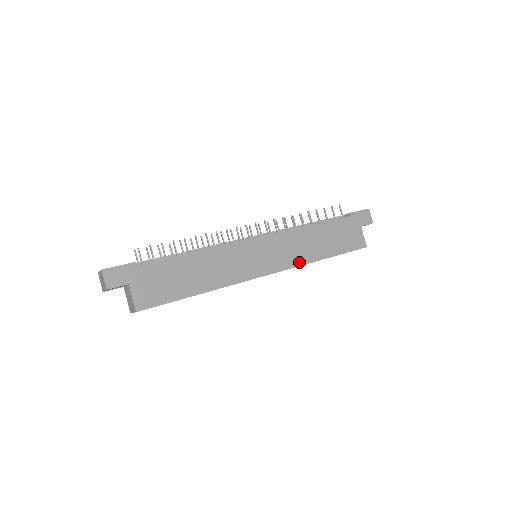
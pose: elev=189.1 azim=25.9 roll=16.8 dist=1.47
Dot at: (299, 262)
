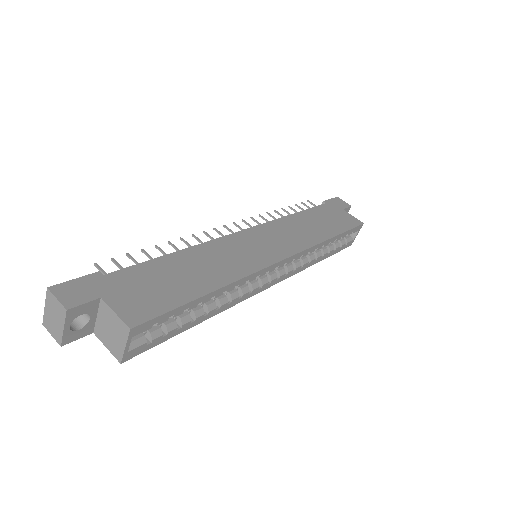
Dot at: (309, 243)
